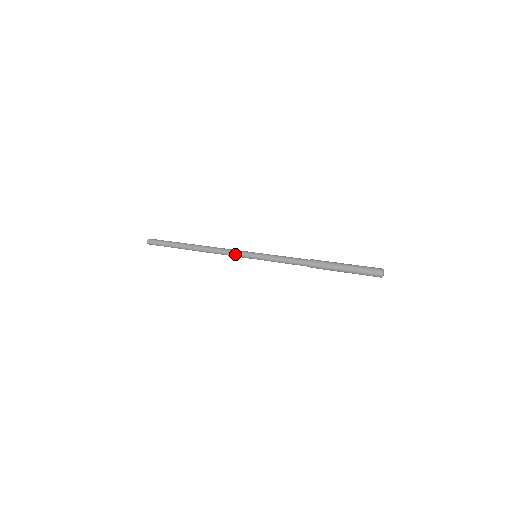
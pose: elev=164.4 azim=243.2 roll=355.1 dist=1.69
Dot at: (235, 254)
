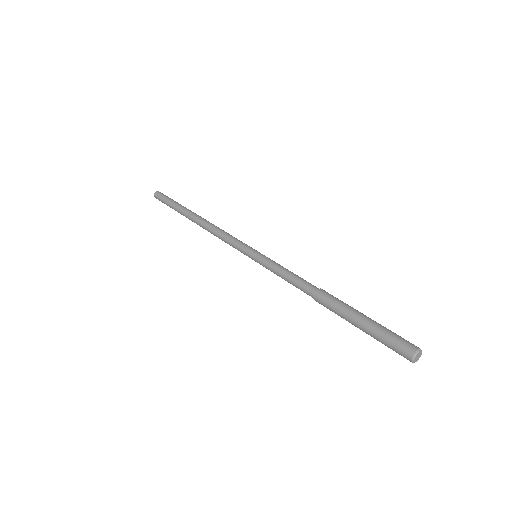
Dot at: occluded
